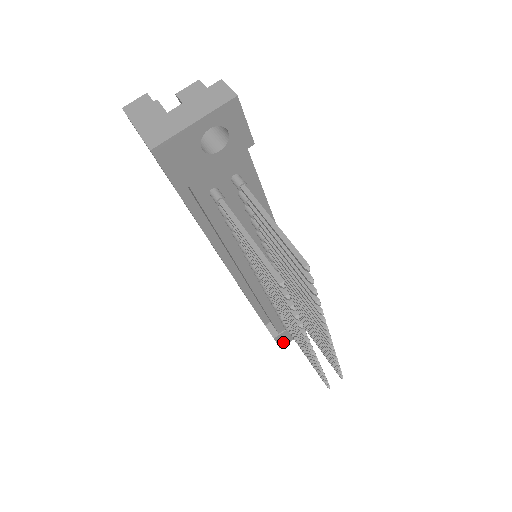
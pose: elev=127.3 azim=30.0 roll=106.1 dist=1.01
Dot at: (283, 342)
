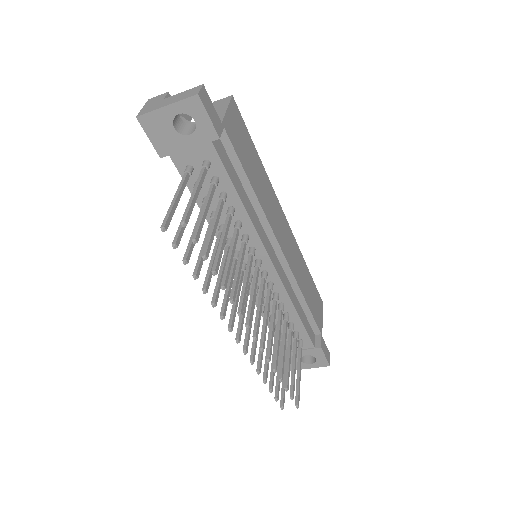
Dot at: occluded
